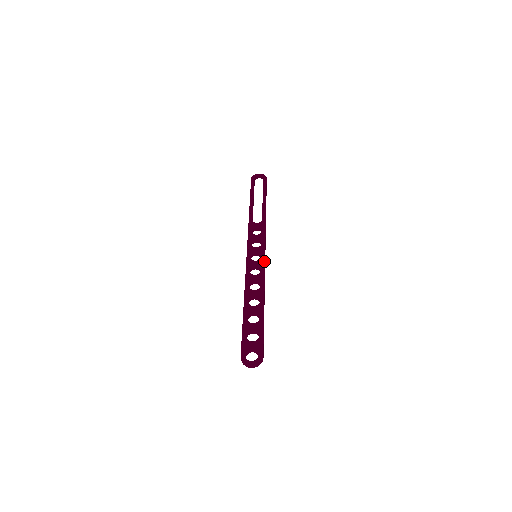
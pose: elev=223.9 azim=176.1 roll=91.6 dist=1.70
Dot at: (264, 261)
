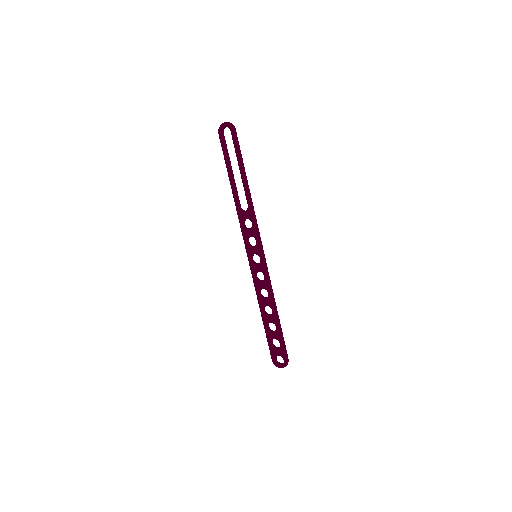
Dot at: (264, 265)
